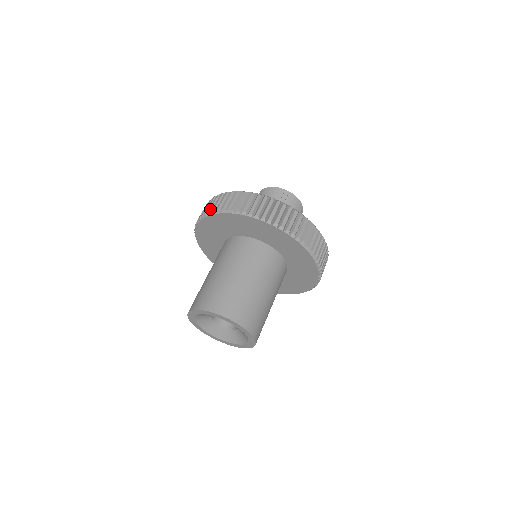
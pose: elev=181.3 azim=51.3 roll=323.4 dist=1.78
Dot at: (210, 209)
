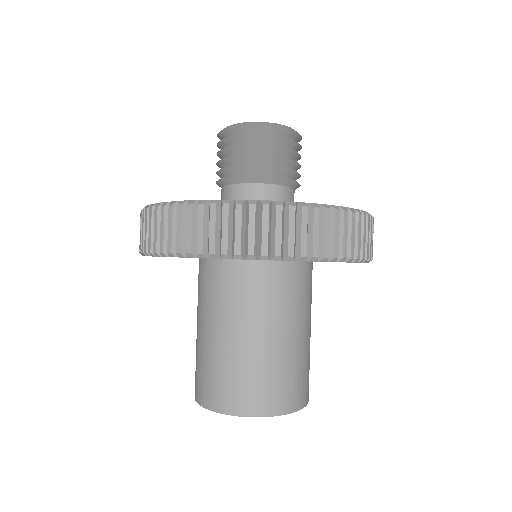
Dot at: (191, 245)
